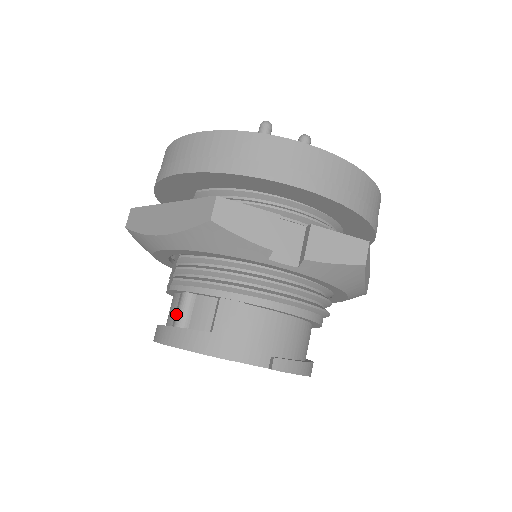
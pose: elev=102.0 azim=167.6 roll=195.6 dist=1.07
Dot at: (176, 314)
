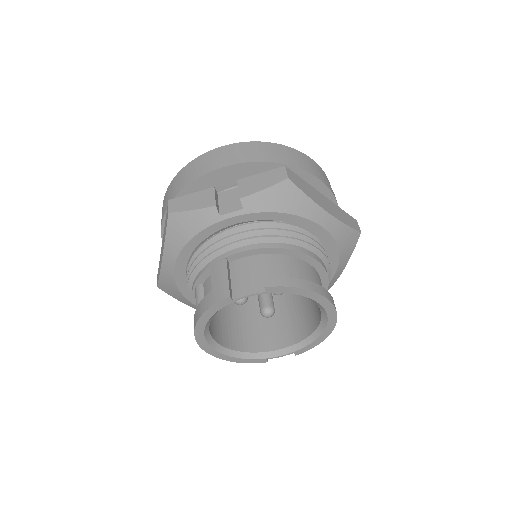
Dot at: occluded
